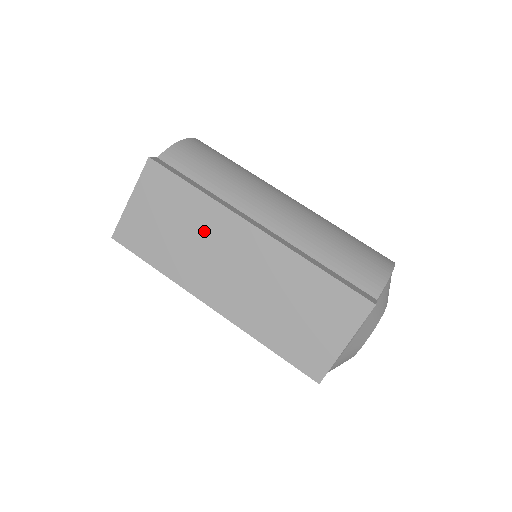
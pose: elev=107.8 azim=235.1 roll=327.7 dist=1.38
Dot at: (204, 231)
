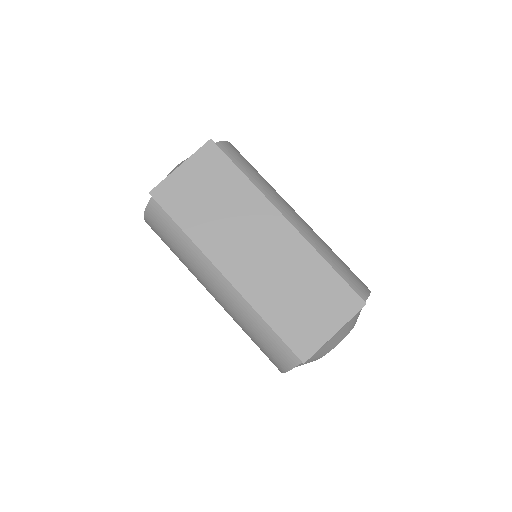
Dot at: (240, 211)
